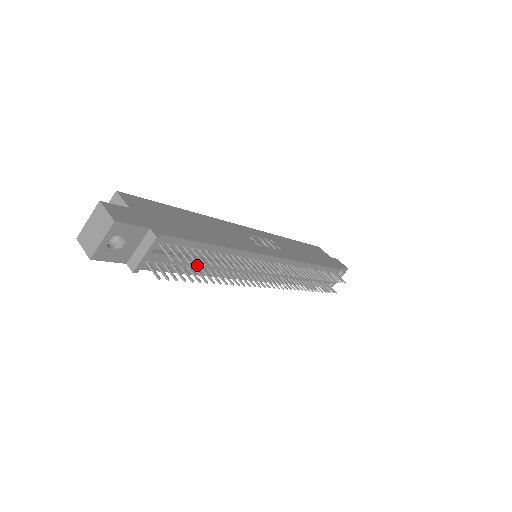
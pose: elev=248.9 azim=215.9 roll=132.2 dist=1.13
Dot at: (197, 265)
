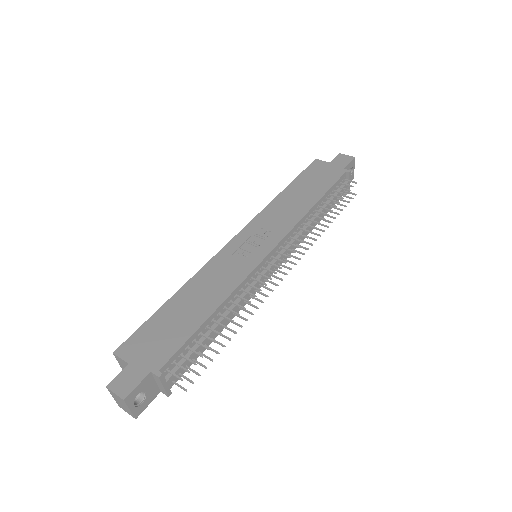
Dot at: occluded
